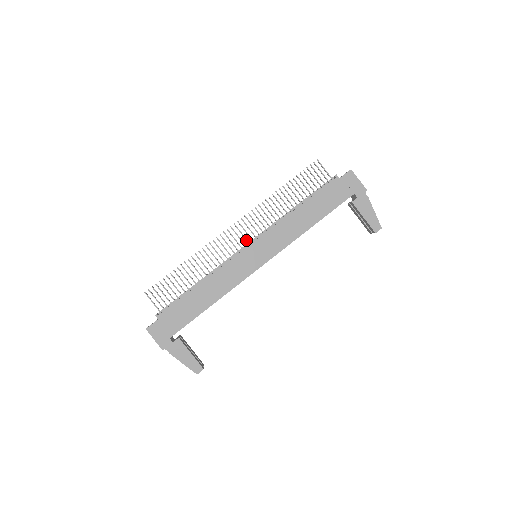
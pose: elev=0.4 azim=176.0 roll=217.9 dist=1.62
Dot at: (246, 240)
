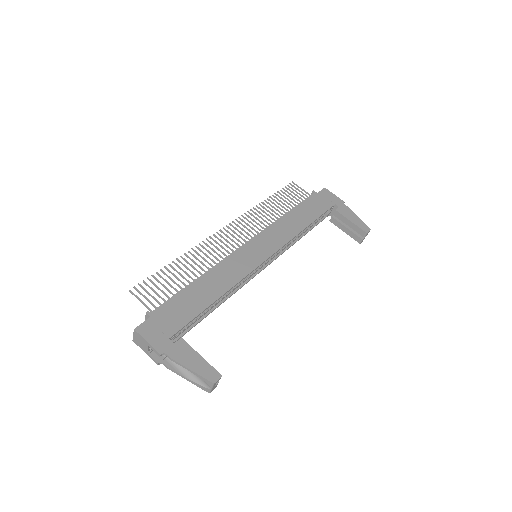
Dot at: (243, 239)
